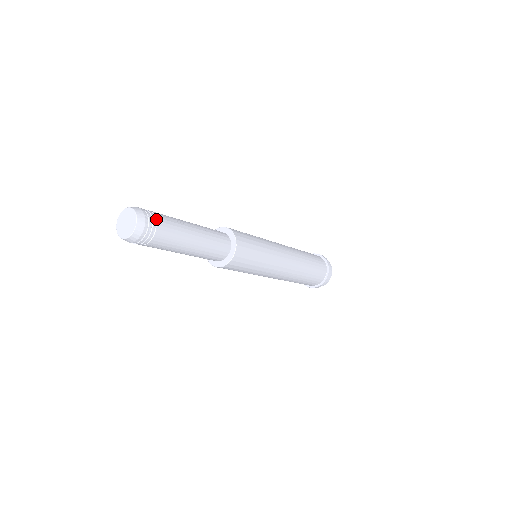
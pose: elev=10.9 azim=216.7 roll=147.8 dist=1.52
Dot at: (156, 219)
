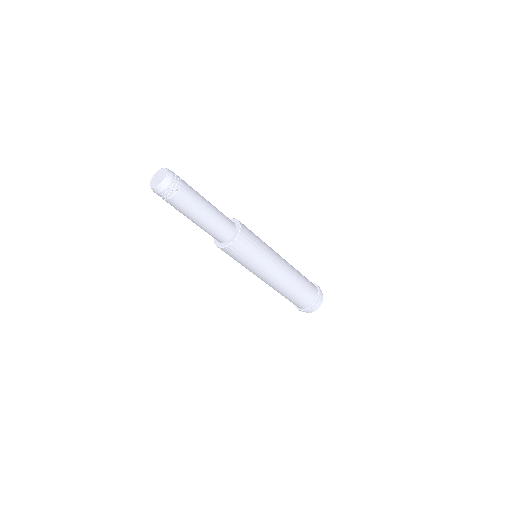
Dot at: occluded
